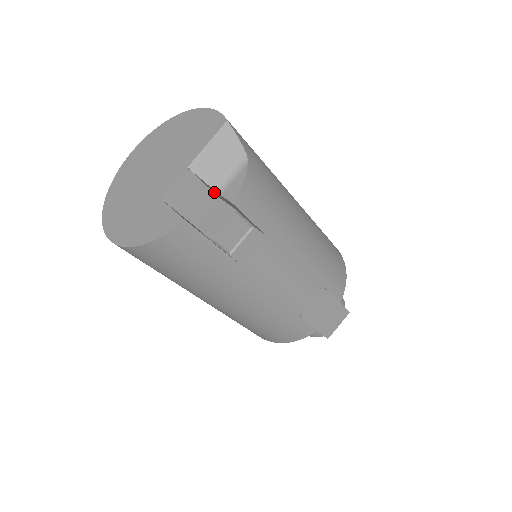
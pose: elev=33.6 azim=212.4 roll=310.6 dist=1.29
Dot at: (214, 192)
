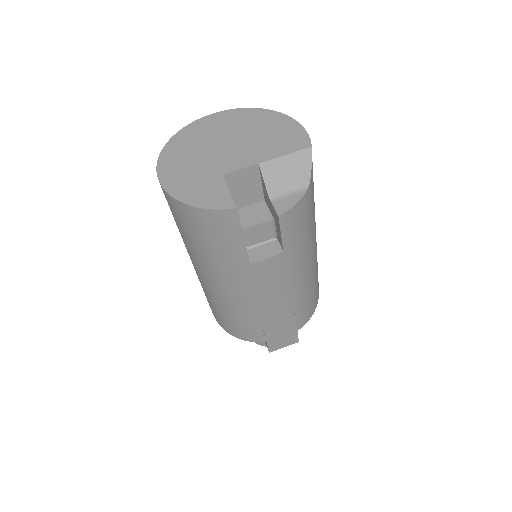
Dot at: (265, 194)
